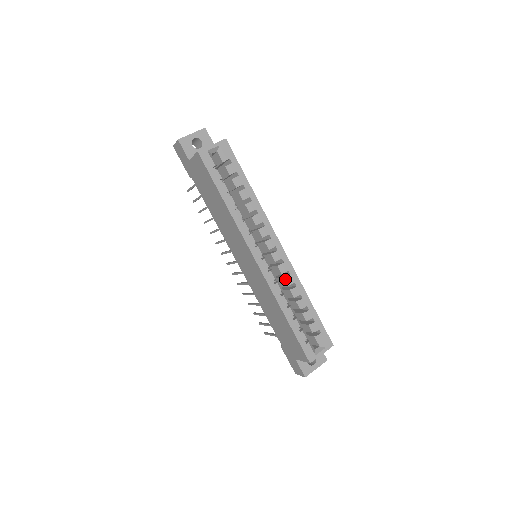
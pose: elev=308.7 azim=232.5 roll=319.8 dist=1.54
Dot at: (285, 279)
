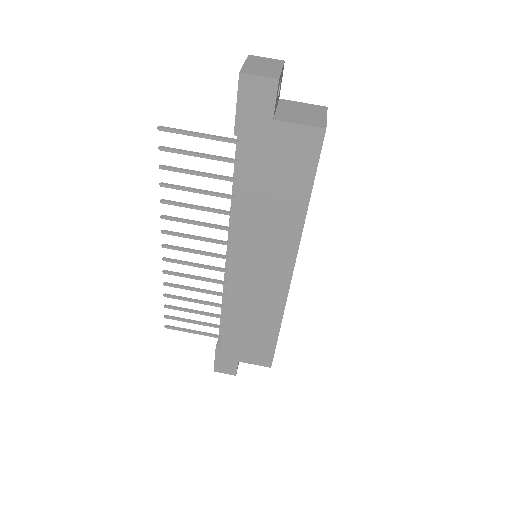
Dot at: occluded
